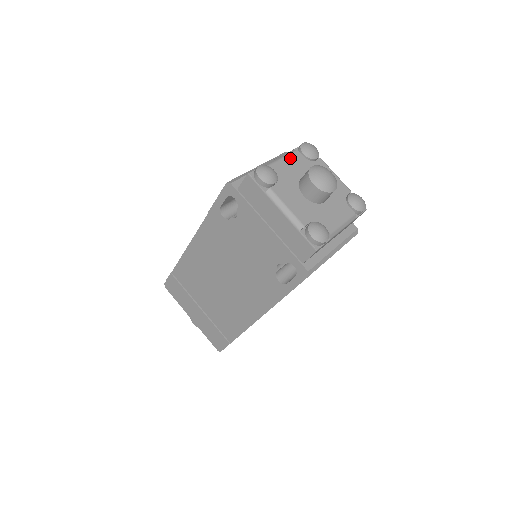
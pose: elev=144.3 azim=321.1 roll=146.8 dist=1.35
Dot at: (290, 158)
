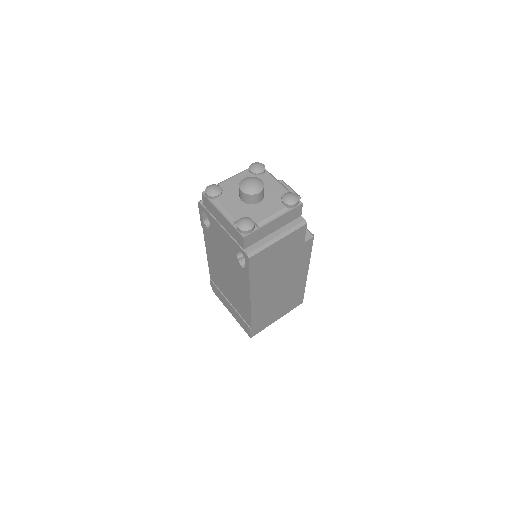
Dot at: (238, 176)
